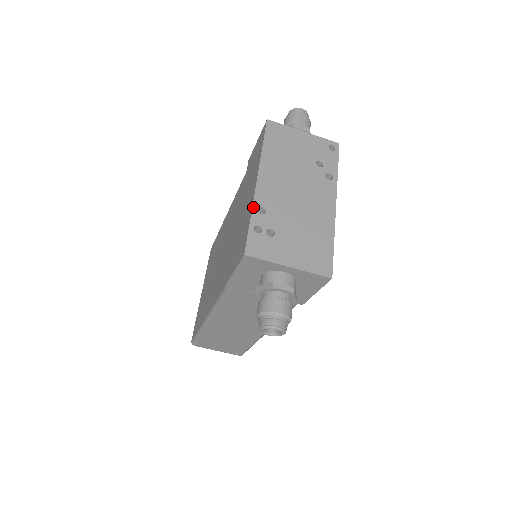
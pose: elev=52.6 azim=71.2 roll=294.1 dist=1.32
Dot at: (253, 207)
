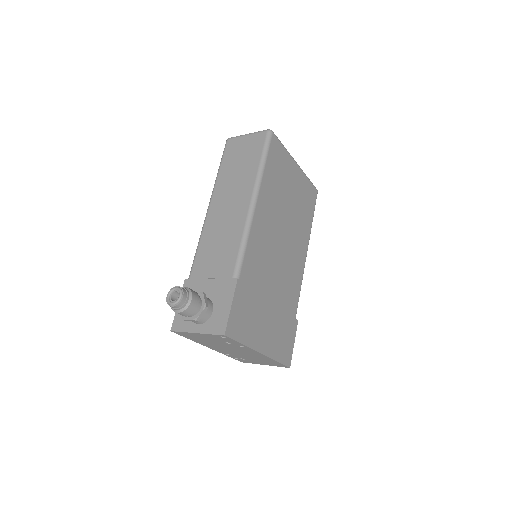
Dot at: occluded
